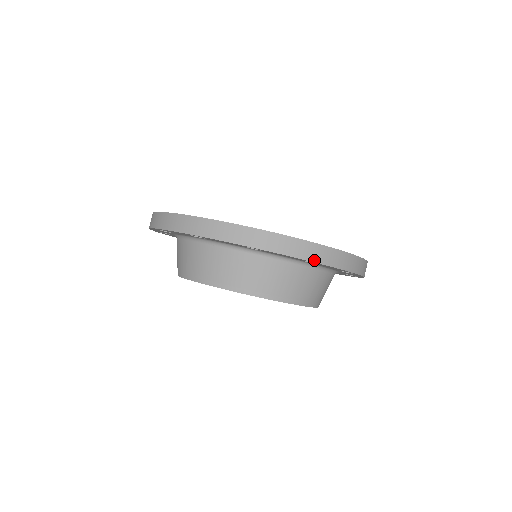
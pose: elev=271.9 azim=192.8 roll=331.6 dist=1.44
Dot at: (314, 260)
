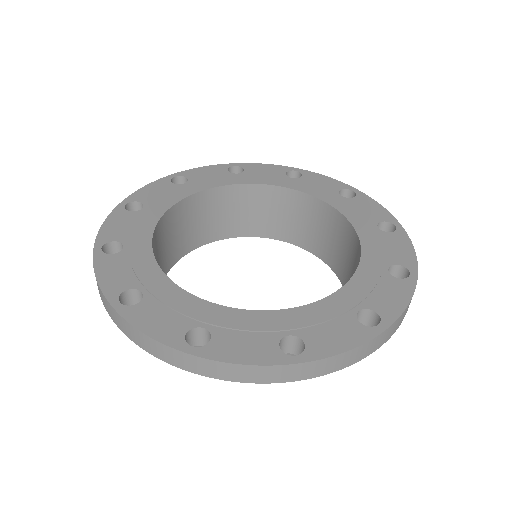
Dot at: occluded
